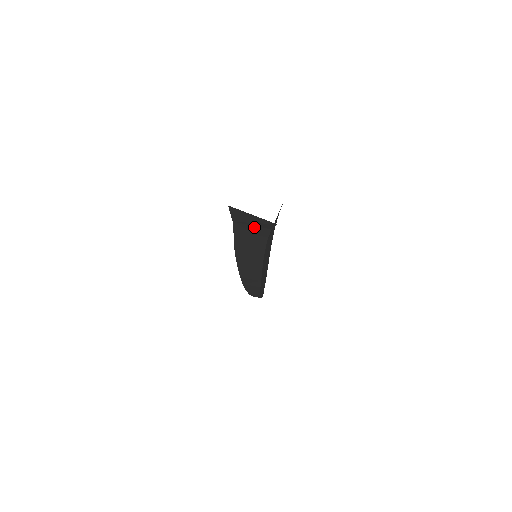
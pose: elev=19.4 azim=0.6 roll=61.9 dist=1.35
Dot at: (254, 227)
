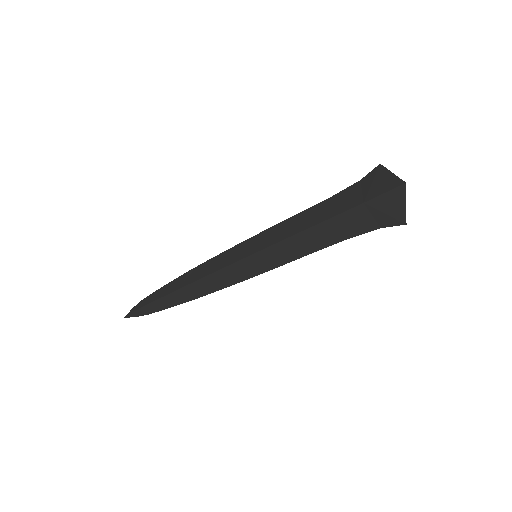
Dot at: (369, 218)
